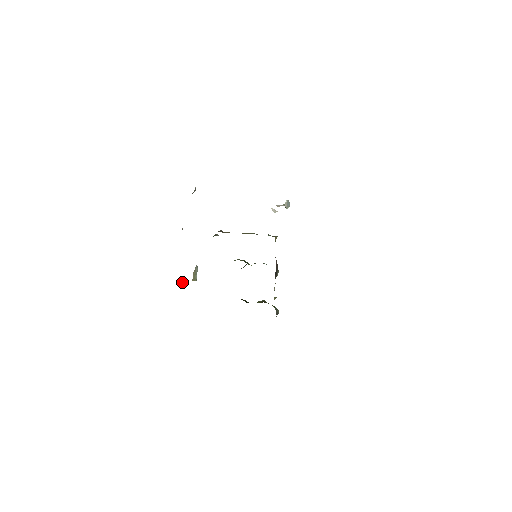
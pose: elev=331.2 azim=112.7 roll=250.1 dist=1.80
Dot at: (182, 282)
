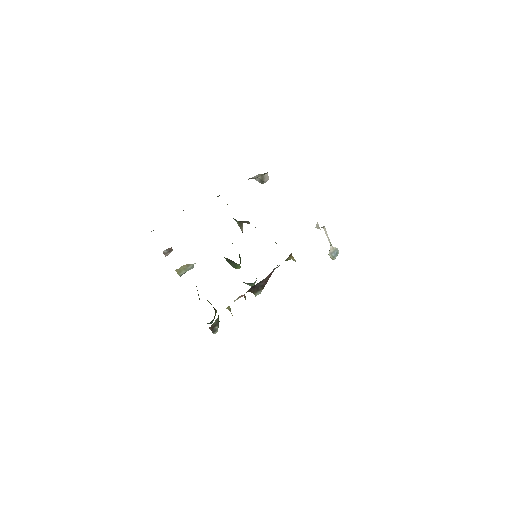
Dot at: (167, 252)
